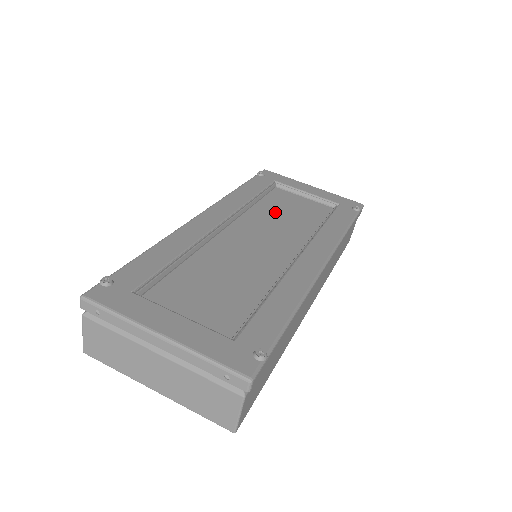
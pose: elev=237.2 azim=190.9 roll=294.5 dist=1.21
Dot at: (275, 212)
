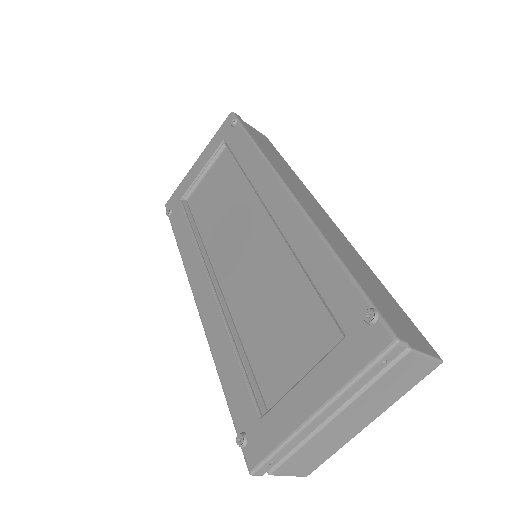
Dot at: (214, 216)
